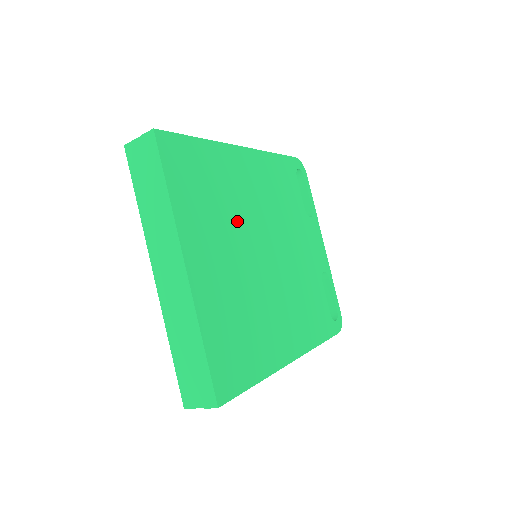
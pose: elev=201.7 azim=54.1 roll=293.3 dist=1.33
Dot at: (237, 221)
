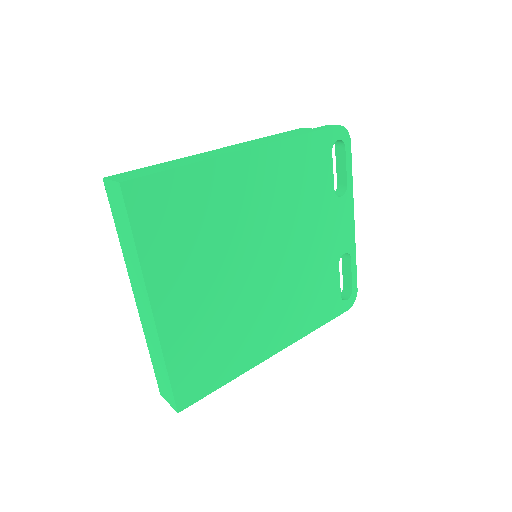
Dot at: (226, 242)
